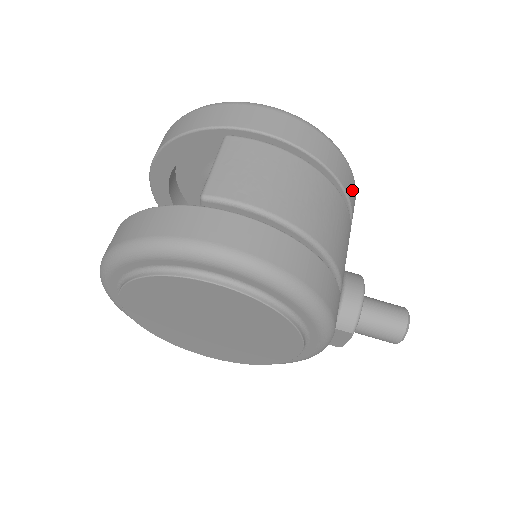
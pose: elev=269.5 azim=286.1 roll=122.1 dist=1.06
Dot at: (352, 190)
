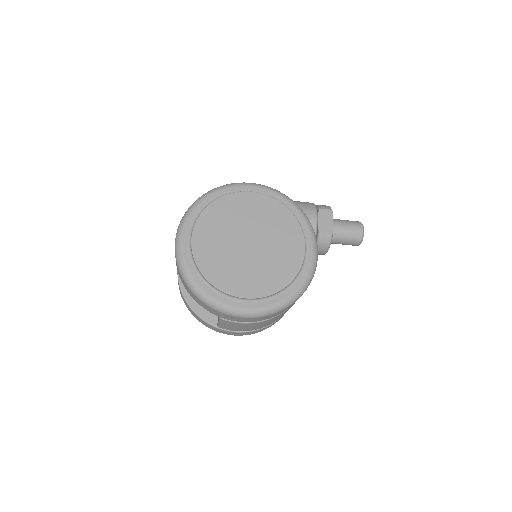
Dot at: occluded
